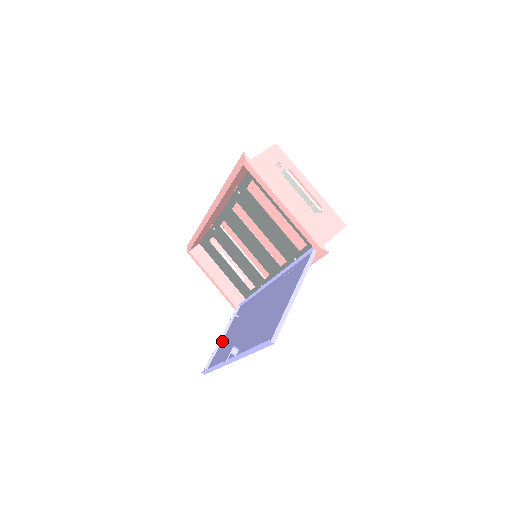
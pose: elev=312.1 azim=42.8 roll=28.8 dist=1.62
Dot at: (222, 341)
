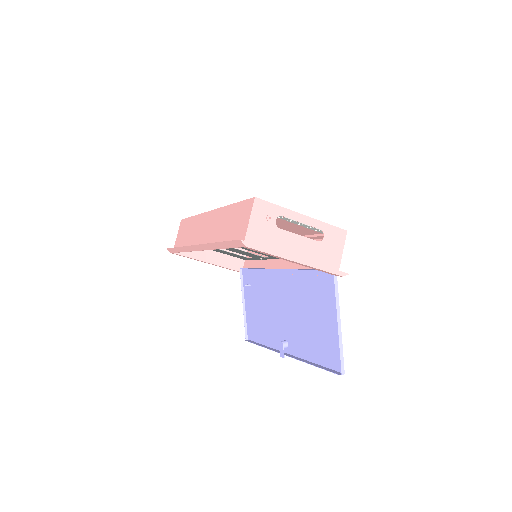
Dot at: (246, 308)
